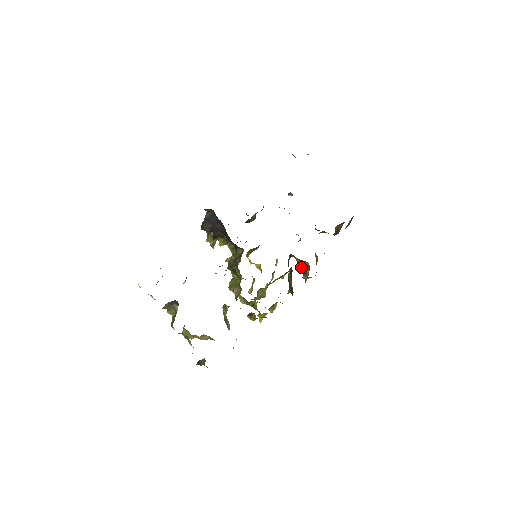
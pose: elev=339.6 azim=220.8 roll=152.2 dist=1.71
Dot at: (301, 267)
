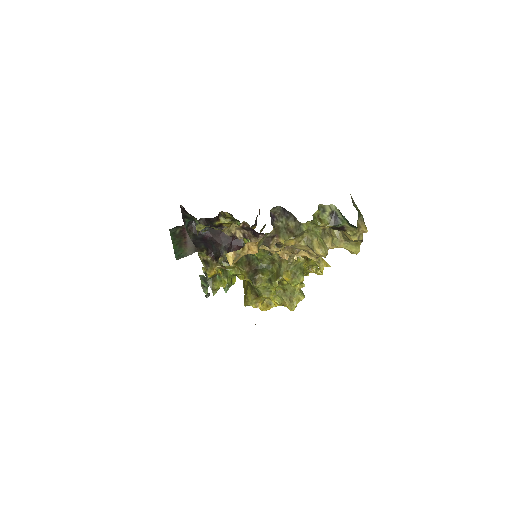
Dot at: occluded
